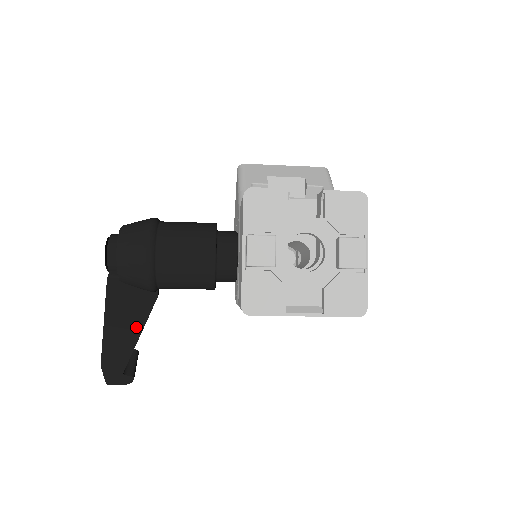
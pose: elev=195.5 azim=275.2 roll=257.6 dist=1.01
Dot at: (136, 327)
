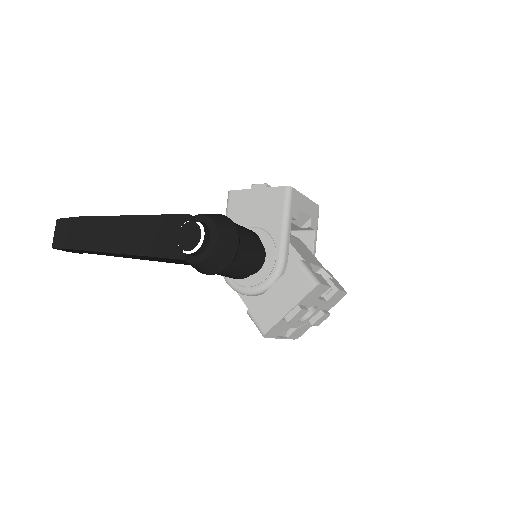
Dot at: (145, 259)
